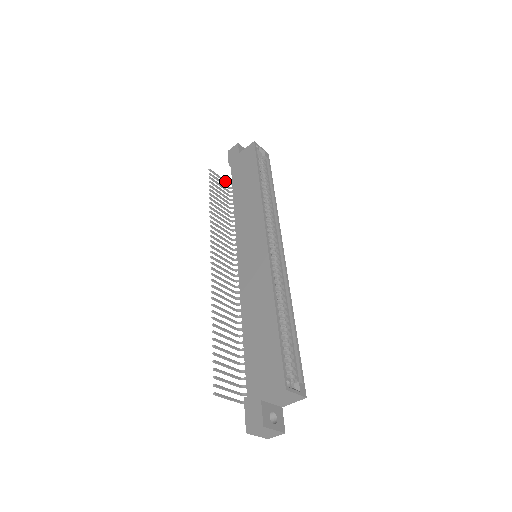
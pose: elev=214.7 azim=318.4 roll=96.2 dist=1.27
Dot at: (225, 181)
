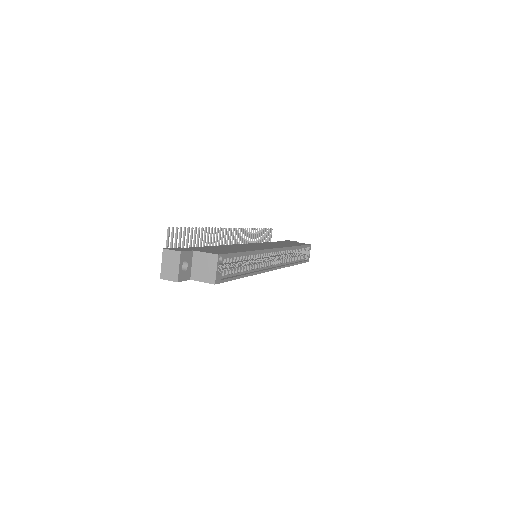
Dot at: occluded
